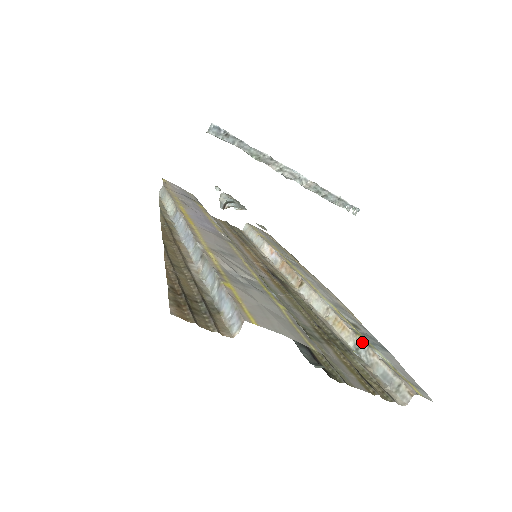
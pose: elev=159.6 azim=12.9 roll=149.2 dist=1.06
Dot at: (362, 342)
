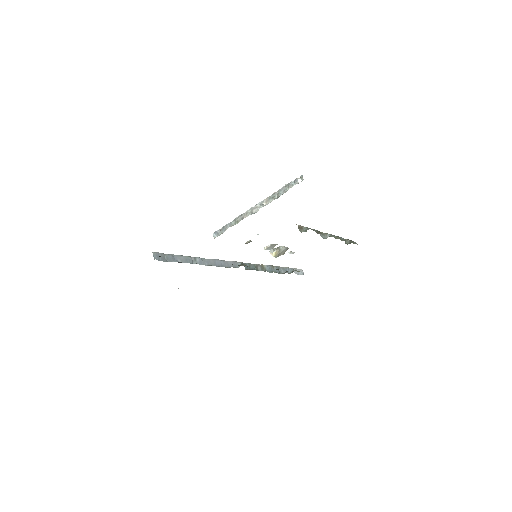
Dot at: occluded
